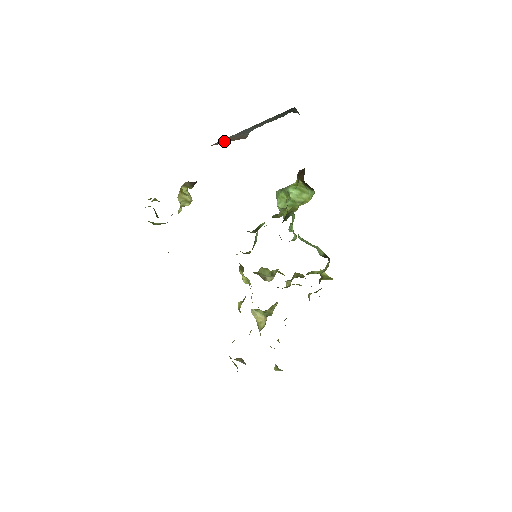
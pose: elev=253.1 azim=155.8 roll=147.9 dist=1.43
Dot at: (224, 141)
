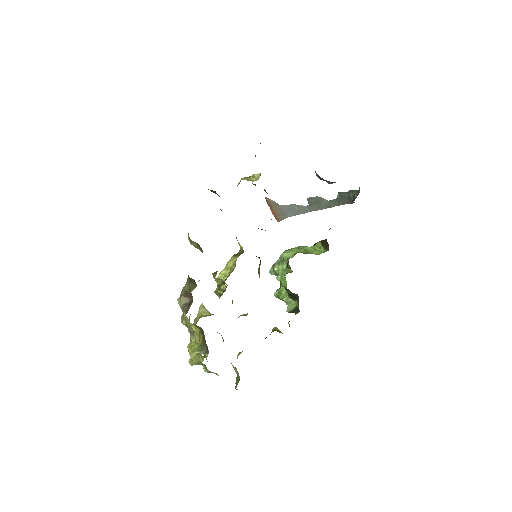
Dot at: (272, 204)
